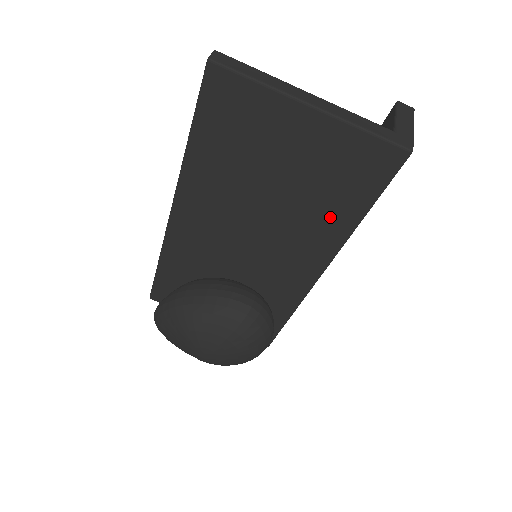
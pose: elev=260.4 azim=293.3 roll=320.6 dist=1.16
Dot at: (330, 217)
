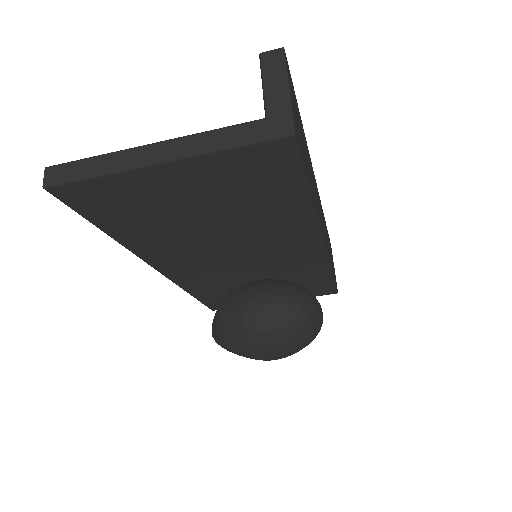
Dot at: (281, 211)
